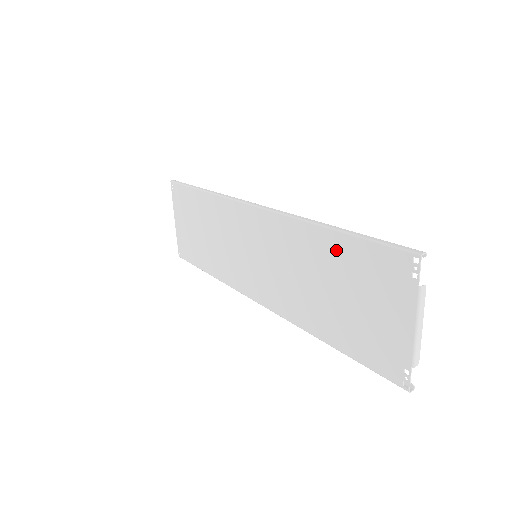
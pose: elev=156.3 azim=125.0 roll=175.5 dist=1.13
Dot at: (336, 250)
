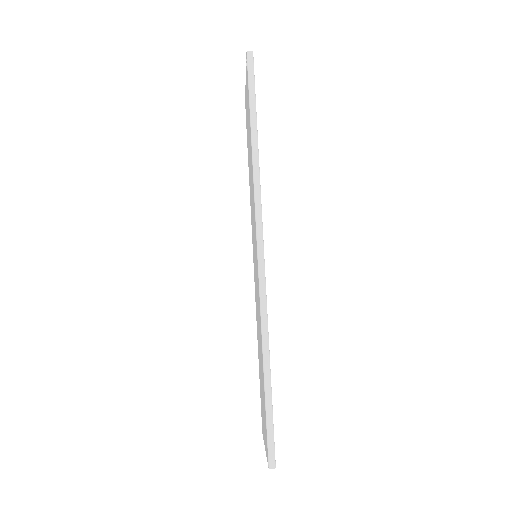
Dot at: occluded
